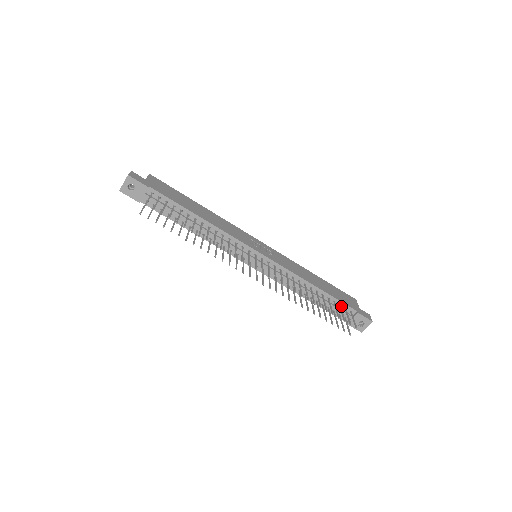
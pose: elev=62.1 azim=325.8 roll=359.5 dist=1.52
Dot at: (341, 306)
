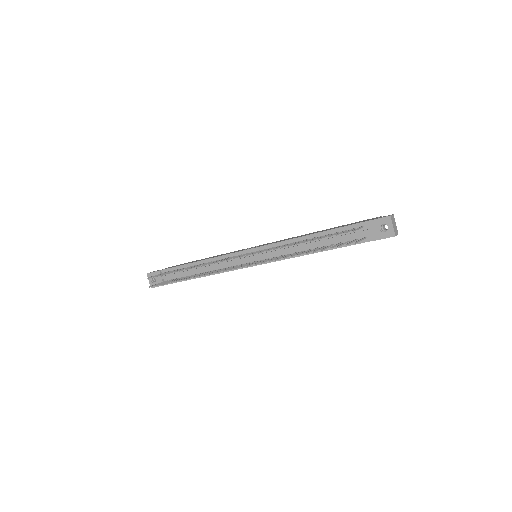
Dot at: occluded
